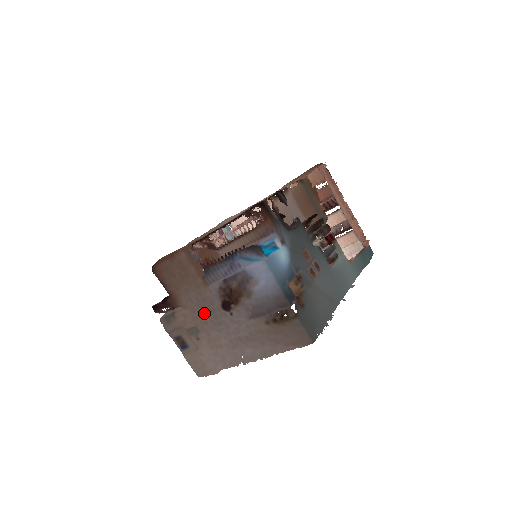
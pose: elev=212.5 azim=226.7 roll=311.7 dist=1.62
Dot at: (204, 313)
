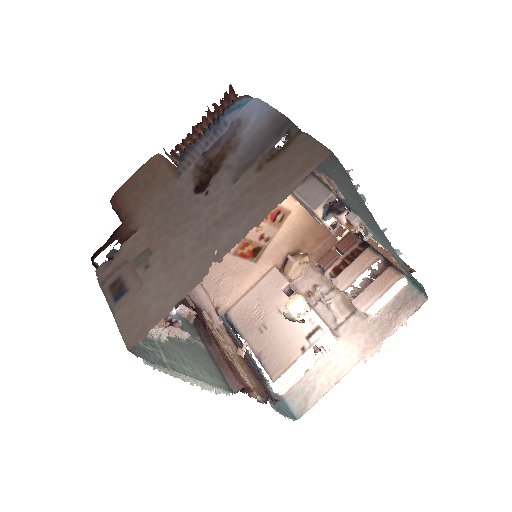
Dot at: (166, 217)
